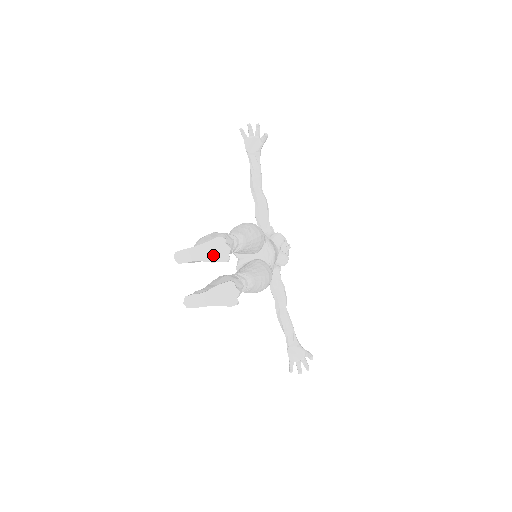
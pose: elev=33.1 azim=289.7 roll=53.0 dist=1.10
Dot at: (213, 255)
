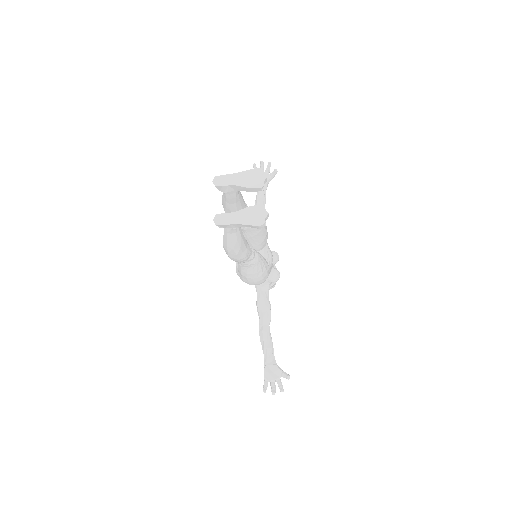
Dot at: (249, 182)
